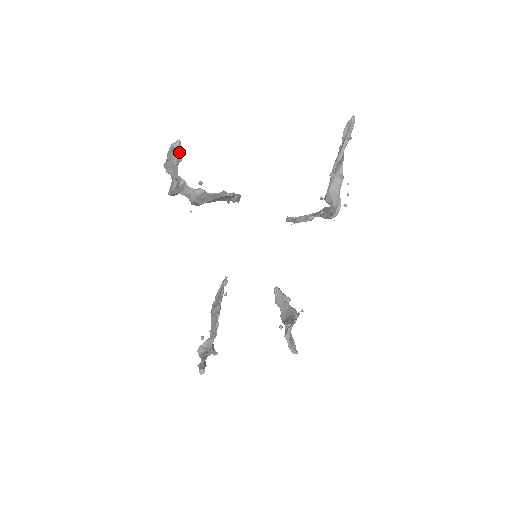
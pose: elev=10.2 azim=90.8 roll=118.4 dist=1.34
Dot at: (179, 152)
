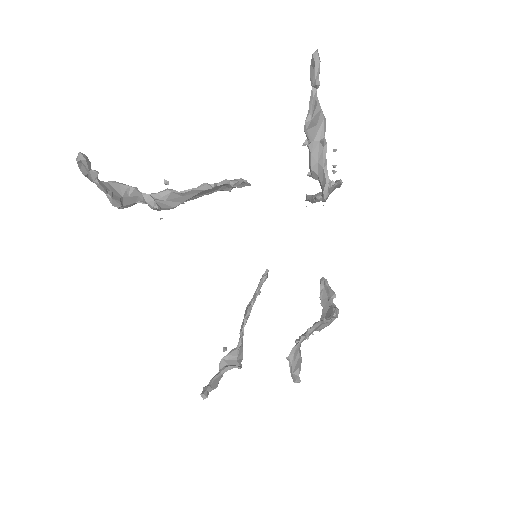
Dot at: (90, 165)
